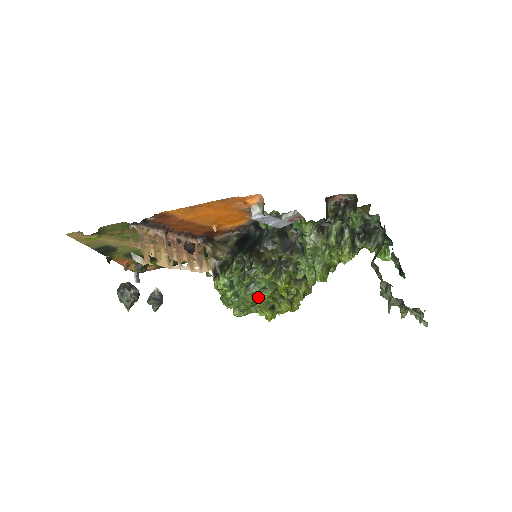
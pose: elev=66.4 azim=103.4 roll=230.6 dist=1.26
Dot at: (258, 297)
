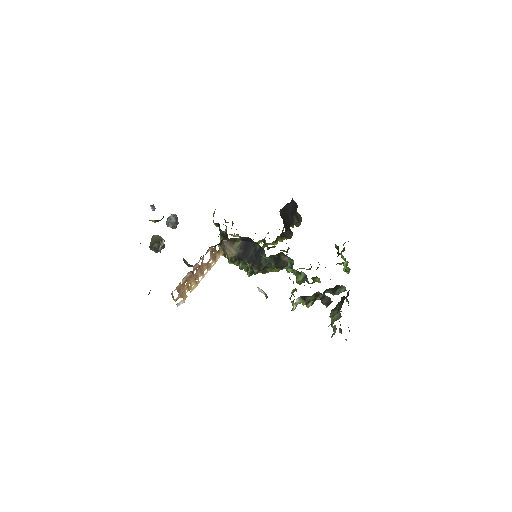
Dot at: occluded
